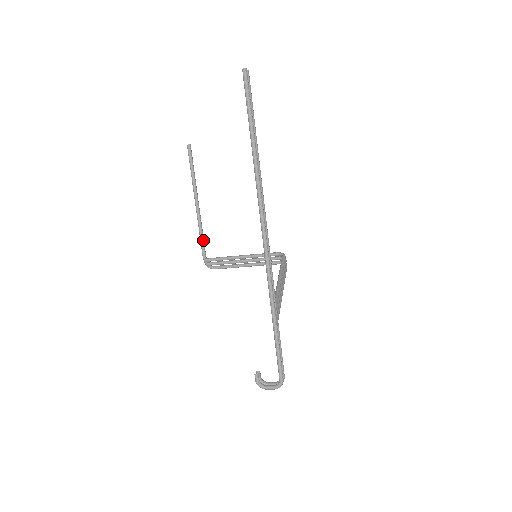
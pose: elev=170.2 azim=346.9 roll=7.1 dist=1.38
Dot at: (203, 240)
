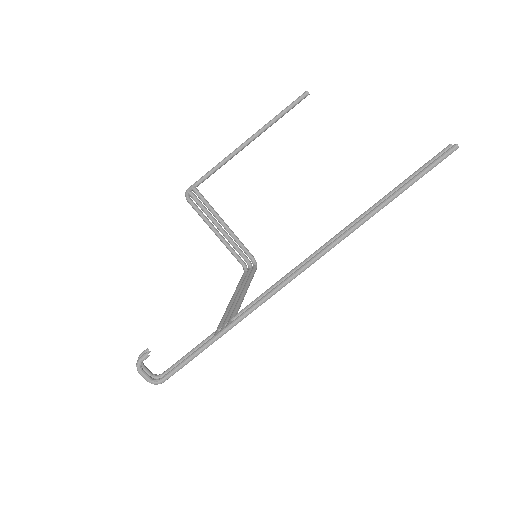
Dot at: occluded
